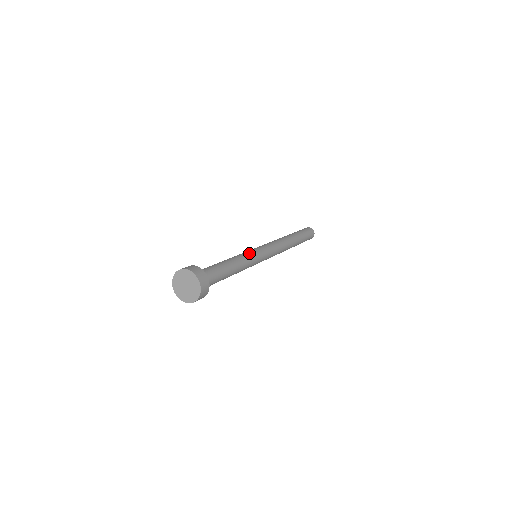
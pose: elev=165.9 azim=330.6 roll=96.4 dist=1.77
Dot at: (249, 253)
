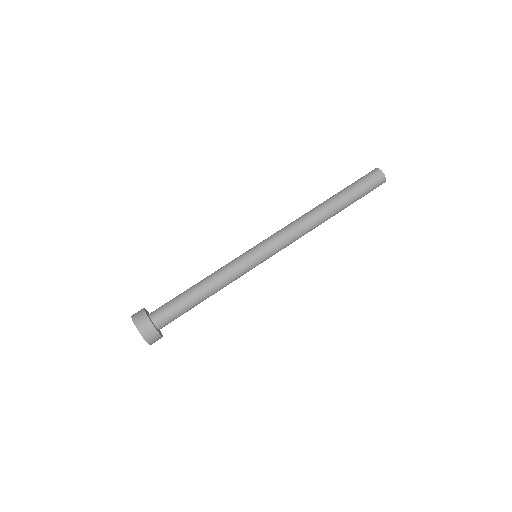
Dot at: (235, 261)
